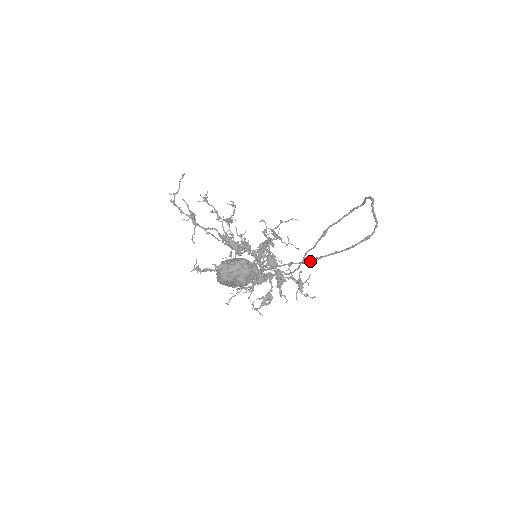
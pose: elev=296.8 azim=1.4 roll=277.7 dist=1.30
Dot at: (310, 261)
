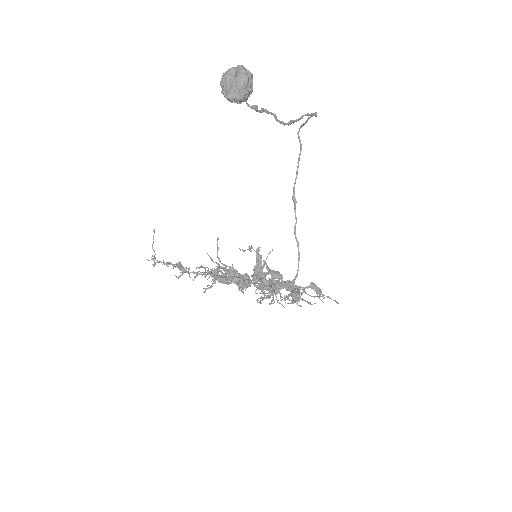
Dot at: (289, 123)
